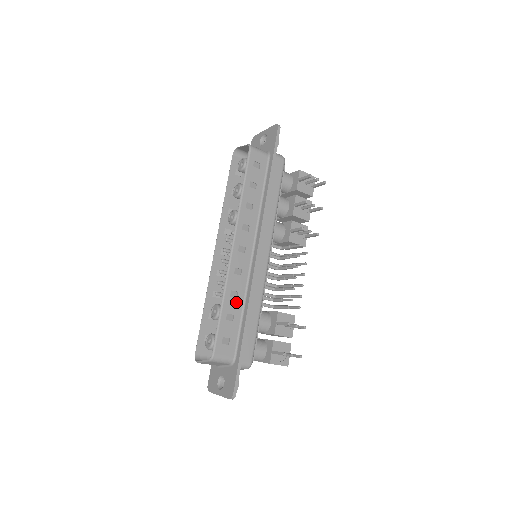
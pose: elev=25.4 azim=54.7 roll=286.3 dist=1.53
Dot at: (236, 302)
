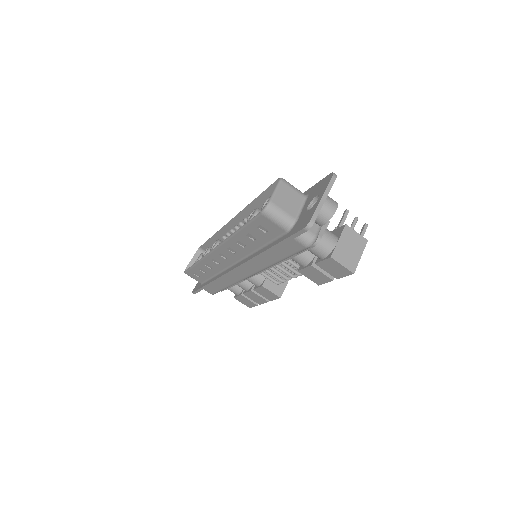
Dot at: occluded
